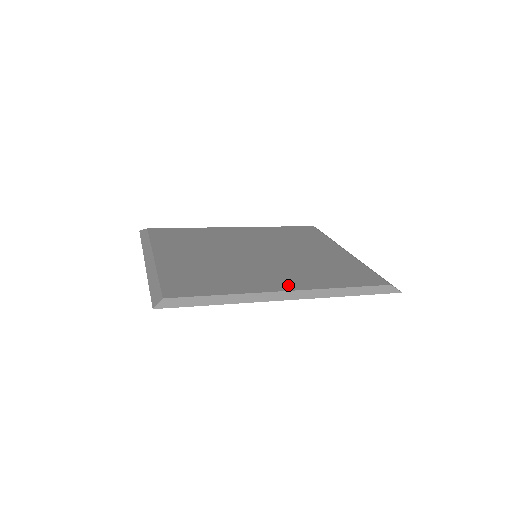
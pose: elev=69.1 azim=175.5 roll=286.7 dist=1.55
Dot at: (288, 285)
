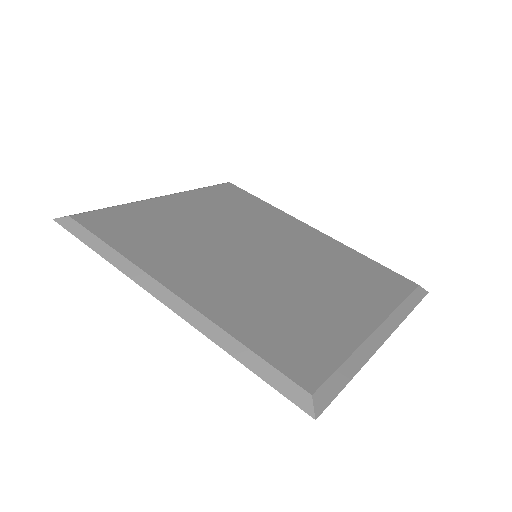
Dot at: (190, 289)
